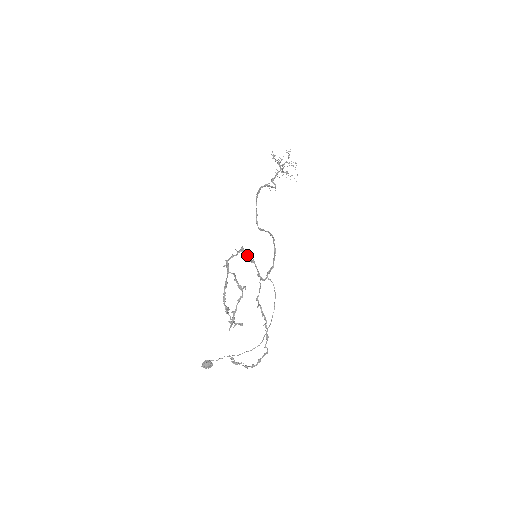
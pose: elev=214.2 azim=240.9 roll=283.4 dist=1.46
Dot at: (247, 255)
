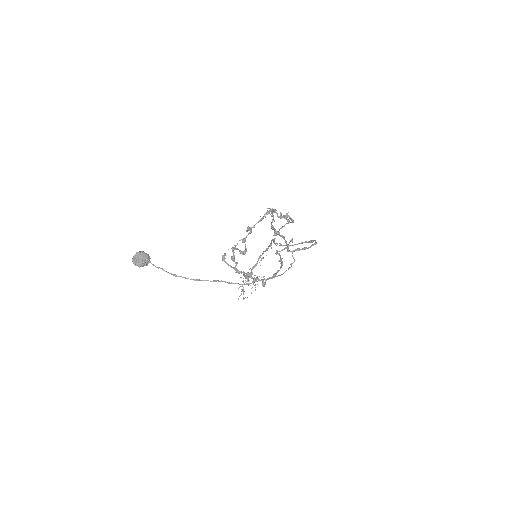
Dot at: occluded
